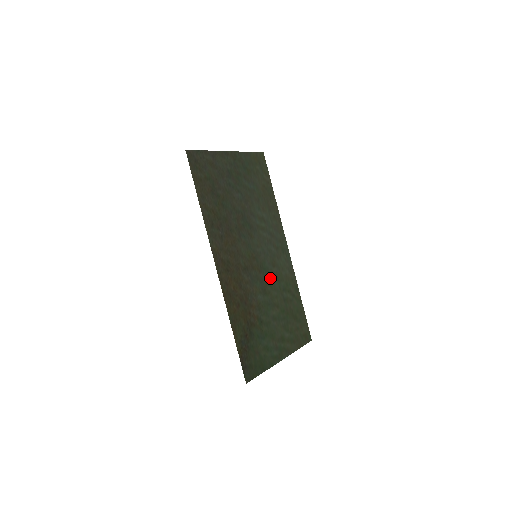
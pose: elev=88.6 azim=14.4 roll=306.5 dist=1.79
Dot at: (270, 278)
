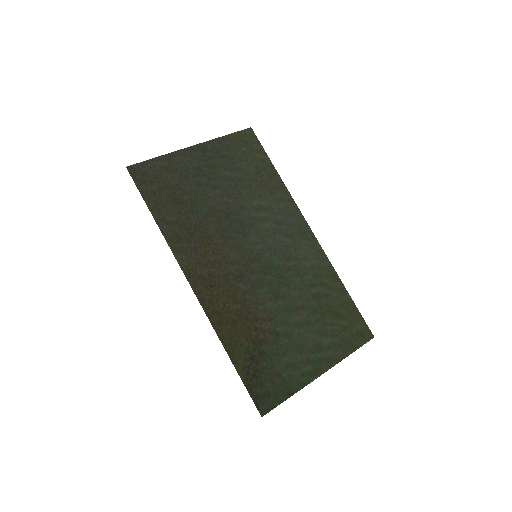
Dot at: (285, 276)
